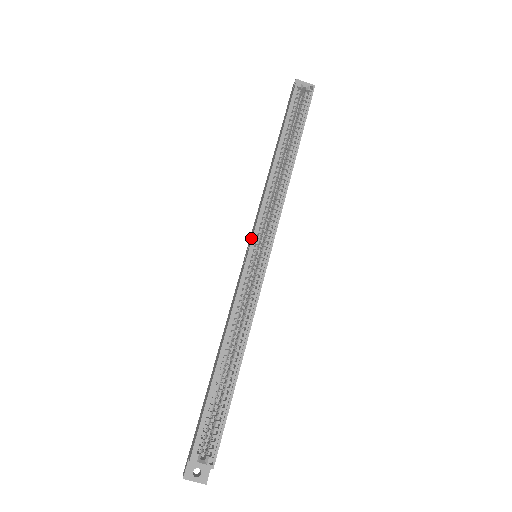
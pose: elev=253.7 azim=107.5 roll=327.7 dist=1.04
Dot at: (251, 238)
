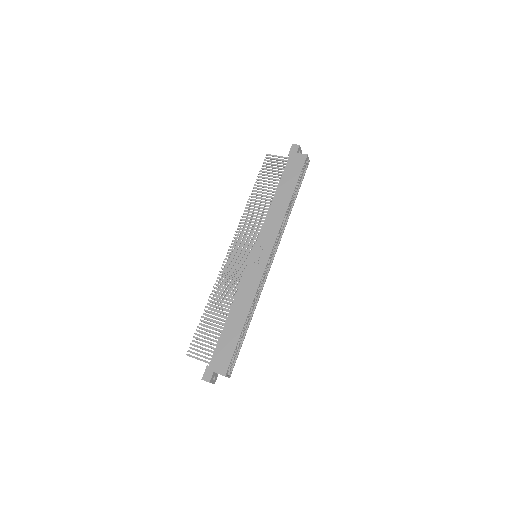
Dot at: (267, 251)
